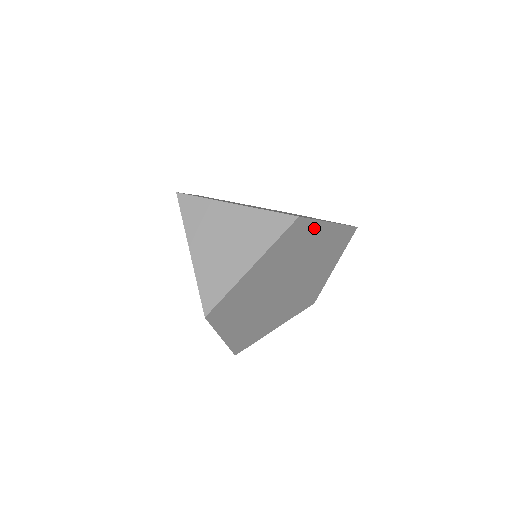
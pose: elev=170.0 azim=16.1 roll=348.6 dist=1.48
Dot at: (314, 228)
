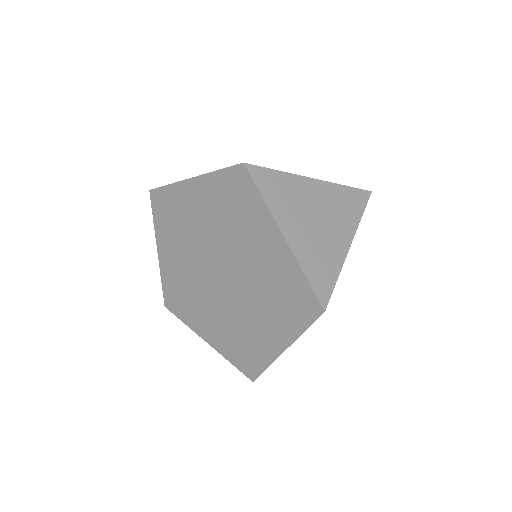
Dot at: occluded
